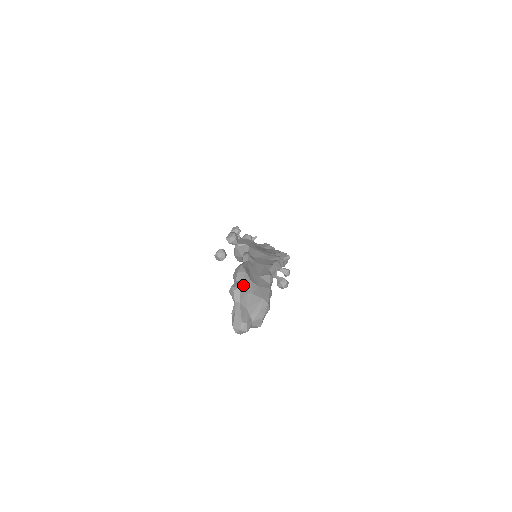
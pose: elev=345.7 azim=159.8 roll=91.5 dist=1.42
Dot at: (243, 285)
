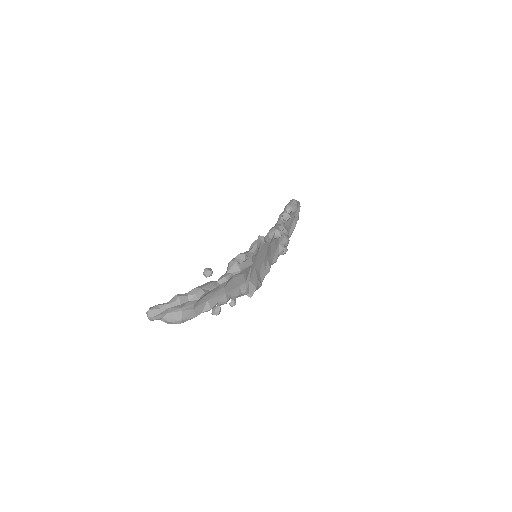
Dot at: (185, 304)
